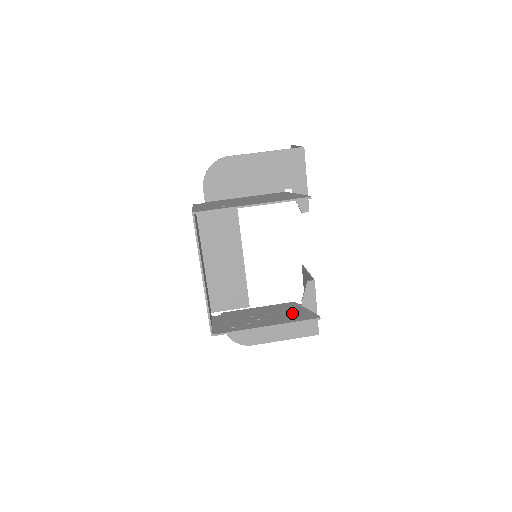
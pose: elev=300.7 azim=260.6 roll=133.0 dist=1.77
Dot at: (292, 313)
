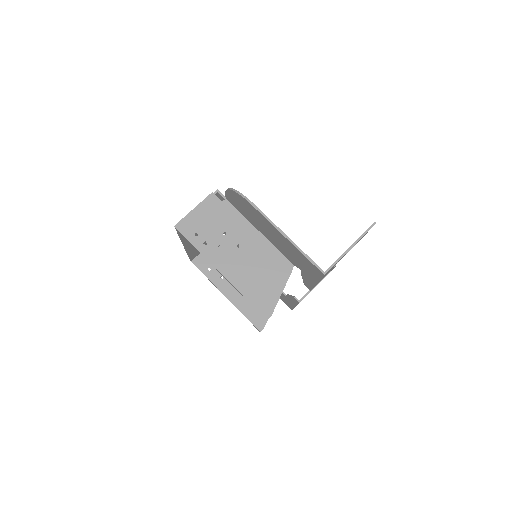
Dot at: occluded
